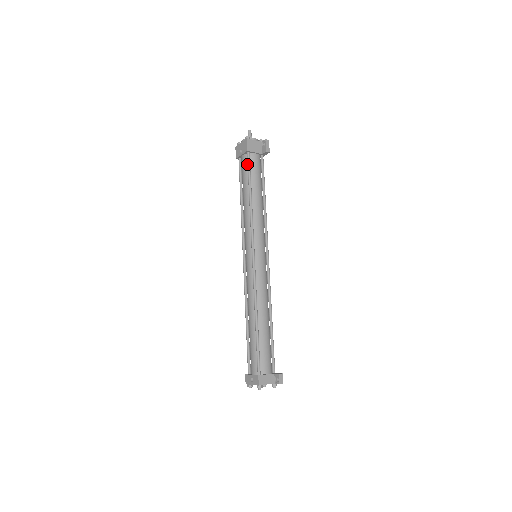
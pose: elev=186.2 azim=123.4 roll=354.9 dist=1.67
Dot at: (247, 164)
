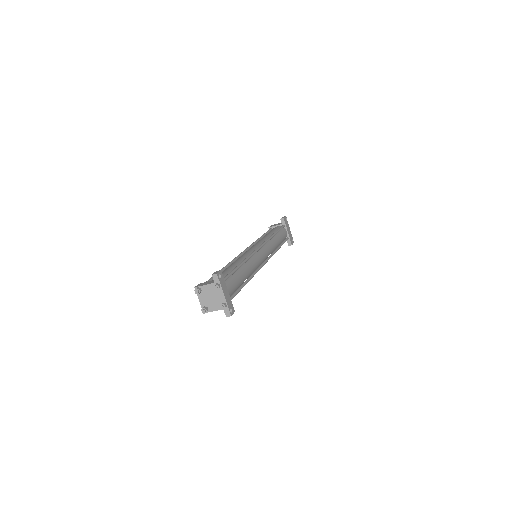
Dot at: occluded
